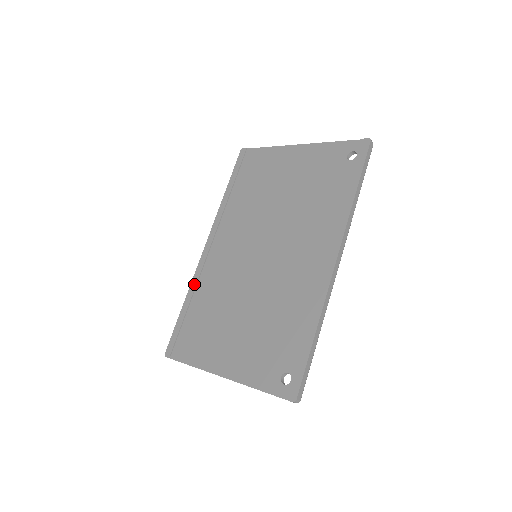
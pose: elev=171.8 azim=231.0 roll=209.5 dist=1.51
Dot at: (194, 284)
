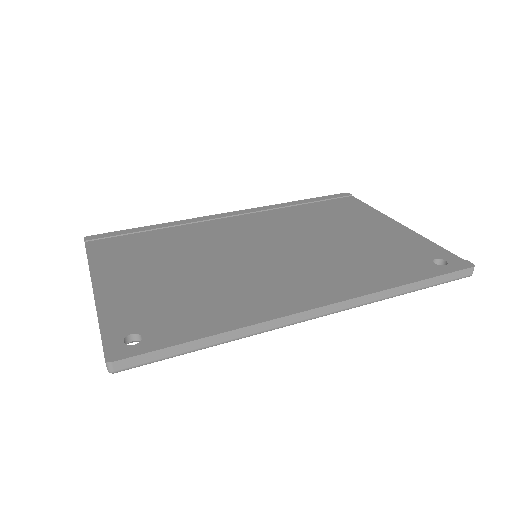
Dot at: (182, 222)
